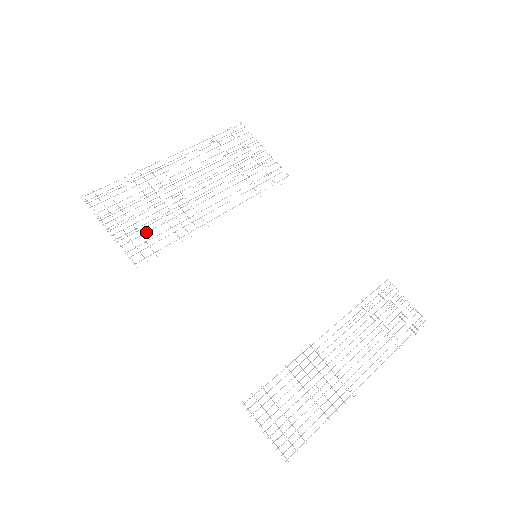
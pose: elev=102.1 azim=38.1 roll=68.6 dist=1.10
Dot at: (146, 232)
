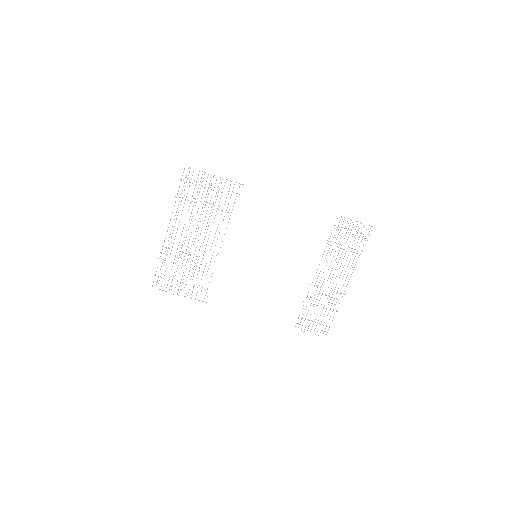
Dot at: occluded
